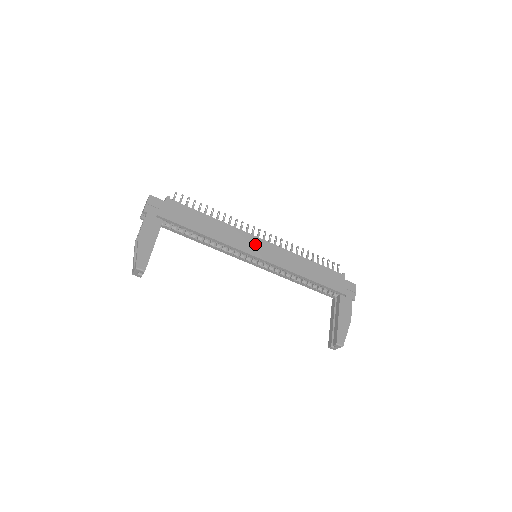
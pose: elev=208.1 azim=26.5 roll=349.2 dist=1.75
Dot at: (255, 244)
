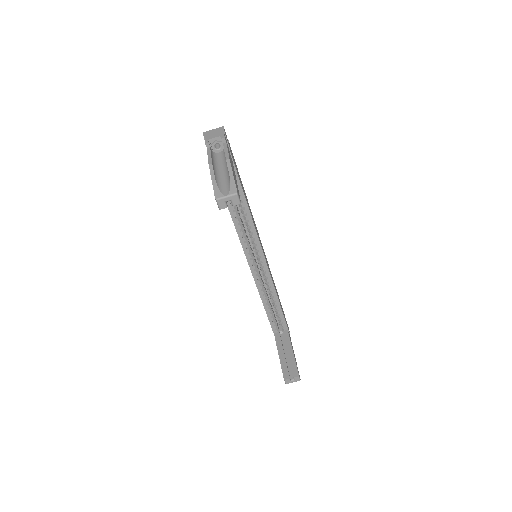
Dot at: occluded
